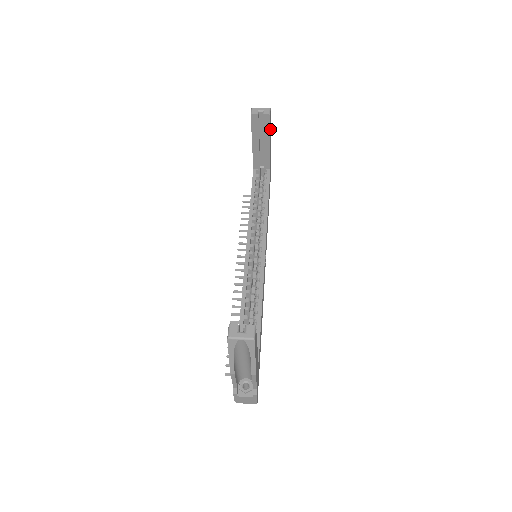
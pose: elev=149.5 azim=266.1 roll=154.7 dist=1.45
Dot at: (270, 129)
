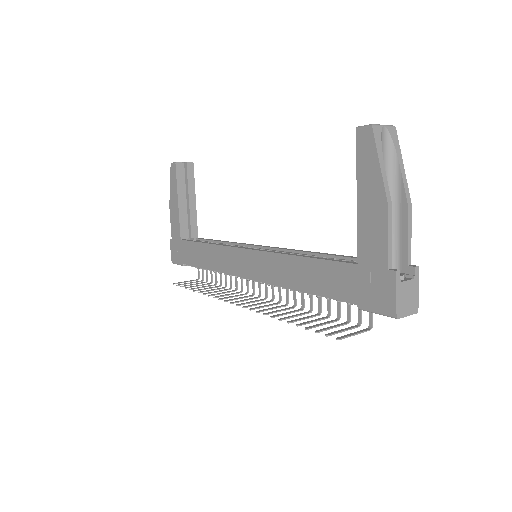
Dot at: occluded
